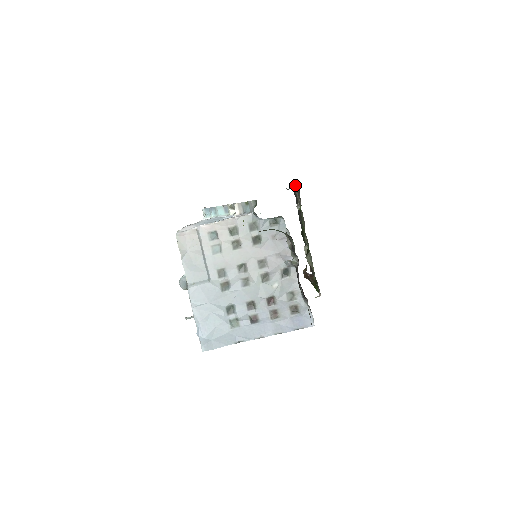
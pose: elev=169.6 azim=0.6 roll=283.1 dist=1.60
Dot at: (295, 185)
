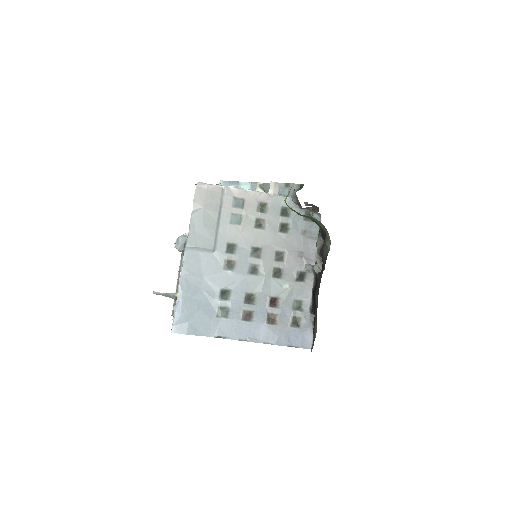
Dot at: (308, 208)
